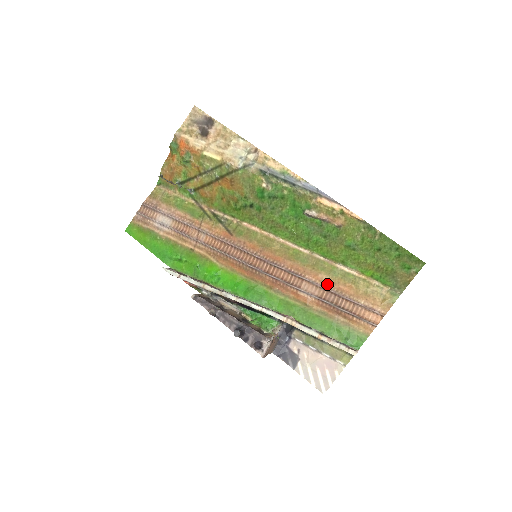
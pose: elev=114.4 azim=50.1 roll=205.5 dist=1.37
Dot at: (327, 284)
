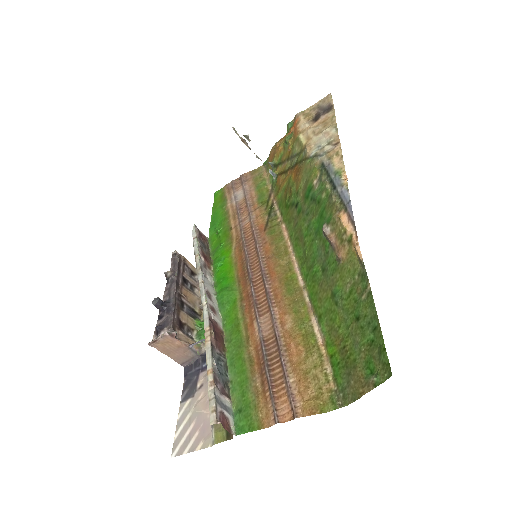
Dot at: (283, 330)
